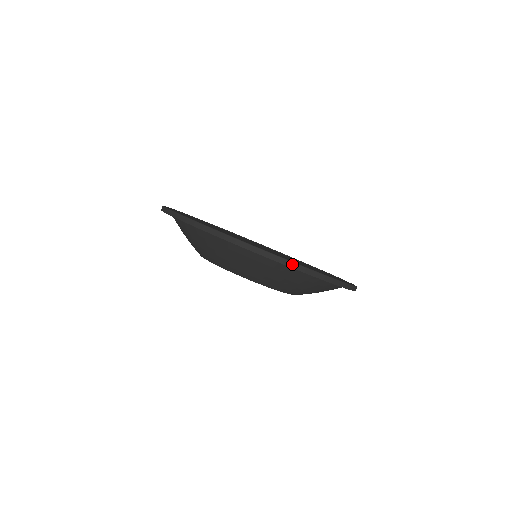
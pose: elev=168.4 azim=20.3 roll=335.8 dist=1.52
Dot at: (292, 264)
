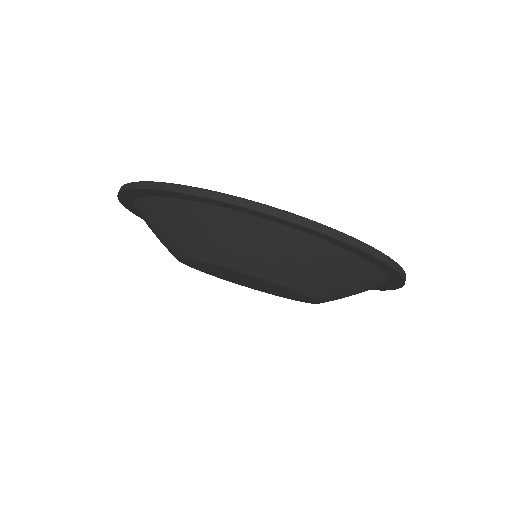
Dot at: (395, 265)
